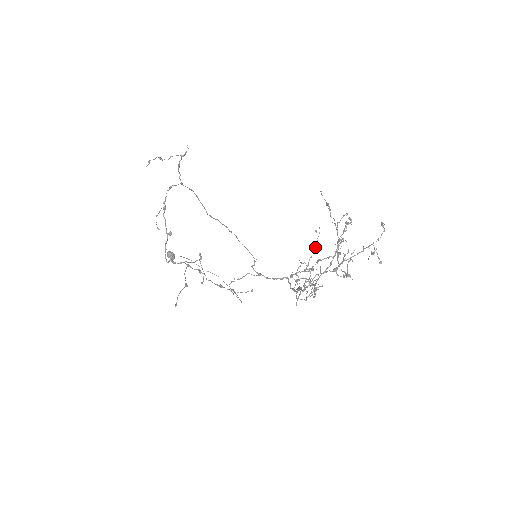
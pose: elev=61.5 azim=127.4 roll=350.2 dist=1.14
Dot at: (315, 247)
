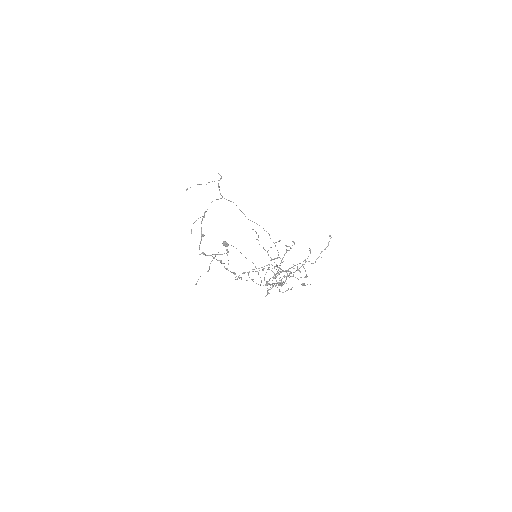
Dot at: (324, 249)
